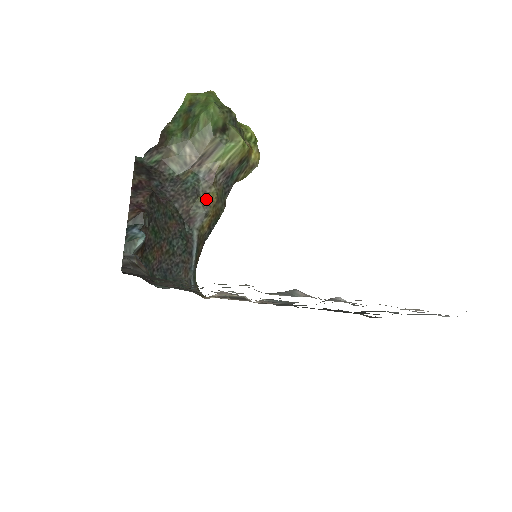
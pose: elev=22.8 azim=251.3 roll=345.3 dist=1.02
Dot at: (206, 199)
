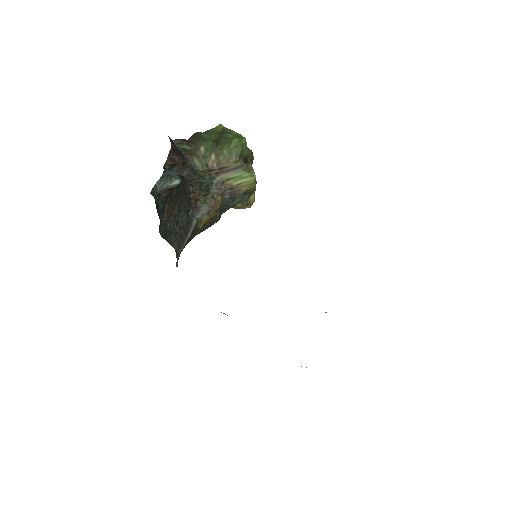
Dot at: (213, 201)
